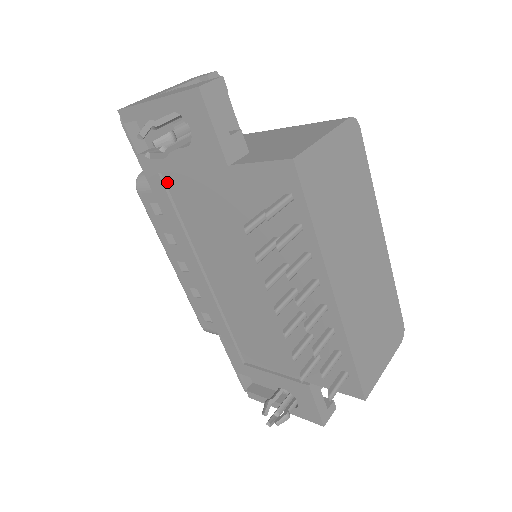
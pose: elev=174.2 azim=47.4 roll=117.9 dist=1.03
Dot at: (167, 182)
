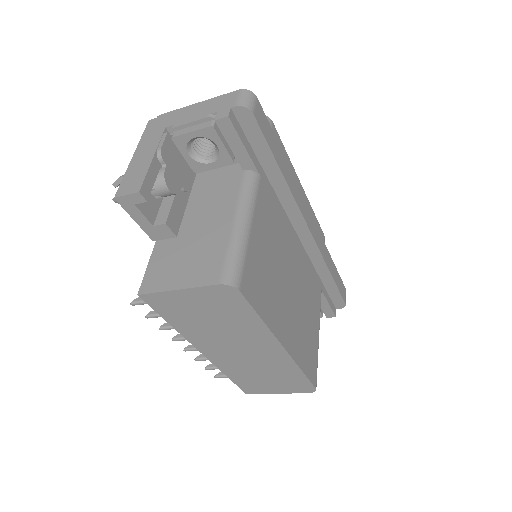
Dot at: occluded
